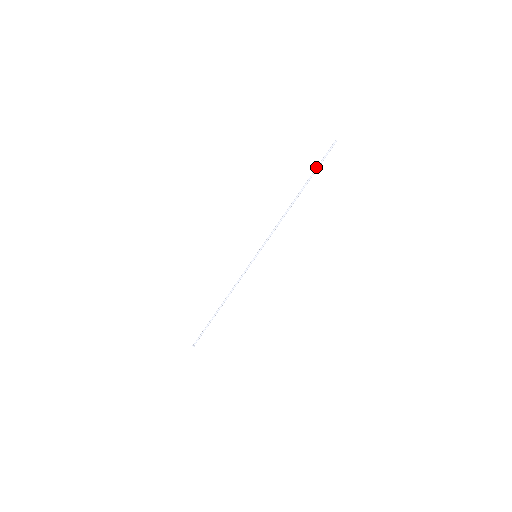
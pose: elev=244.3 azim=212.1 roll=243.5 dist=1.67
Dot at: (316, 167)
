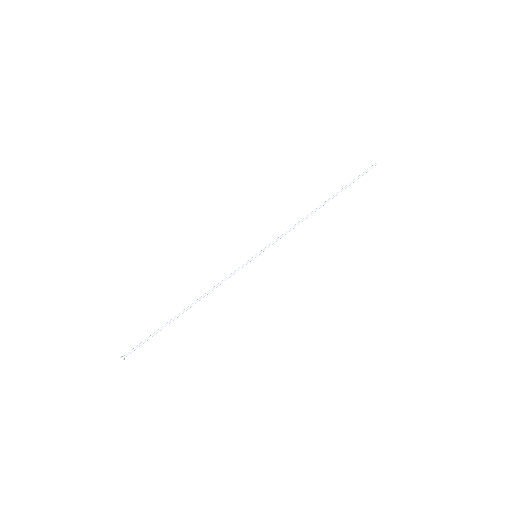
Dot at: (350, 182)
